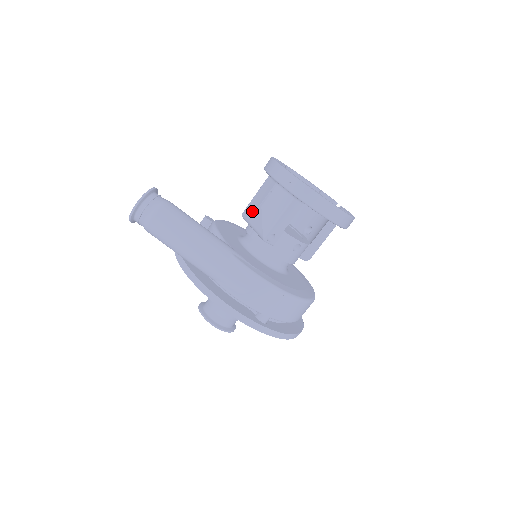
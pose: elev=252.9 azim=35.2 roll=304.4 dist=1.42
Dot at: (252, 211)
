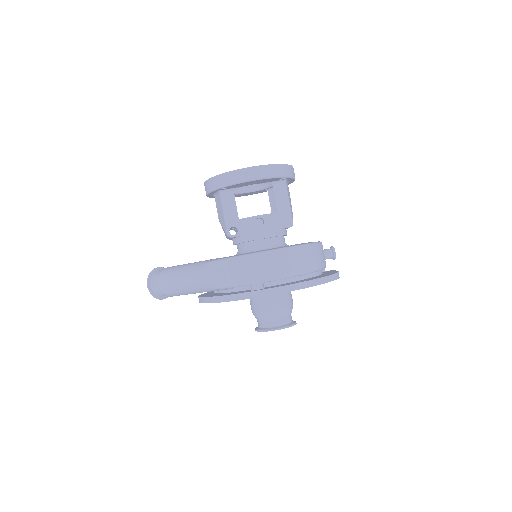
Dot at: (222, 228)
